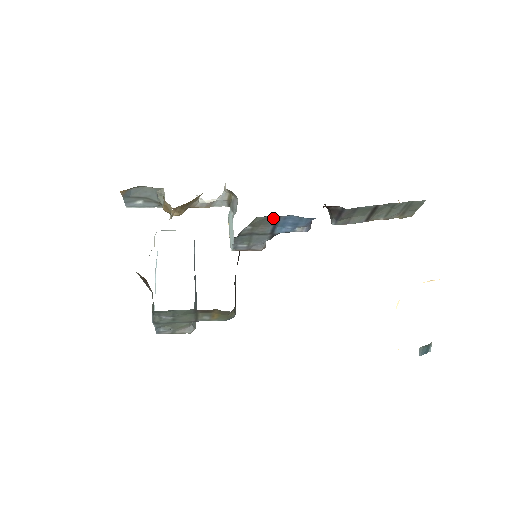
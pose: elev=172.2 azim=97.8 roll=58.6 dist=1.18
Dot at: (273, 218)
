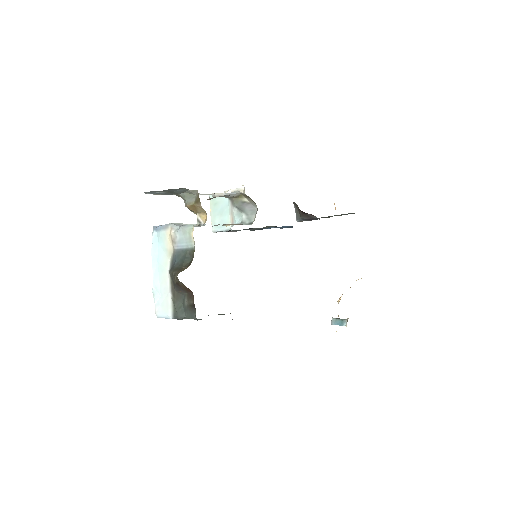
Dot at: occluded
